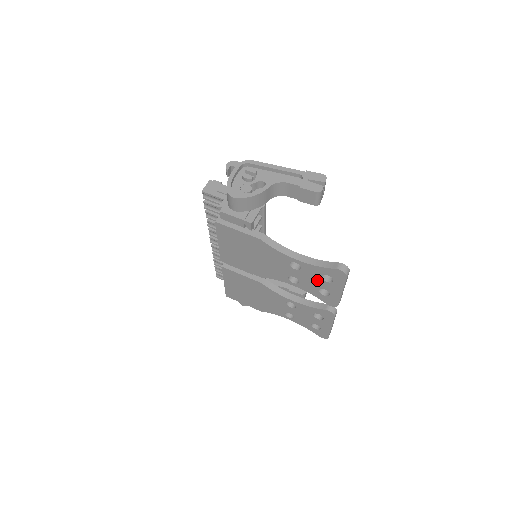
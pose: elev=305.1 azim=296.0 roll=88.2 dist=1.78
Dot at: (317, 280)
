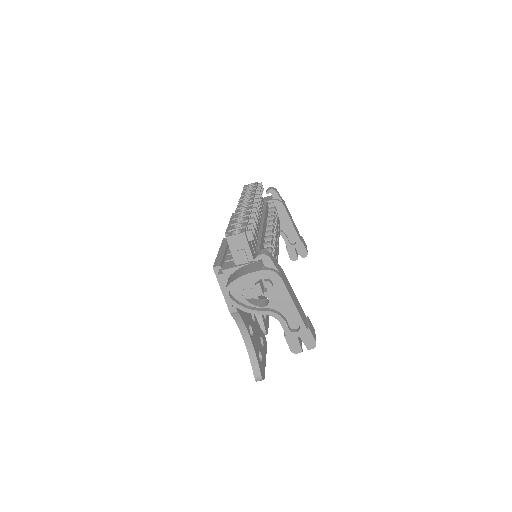
Dot at: occluded
